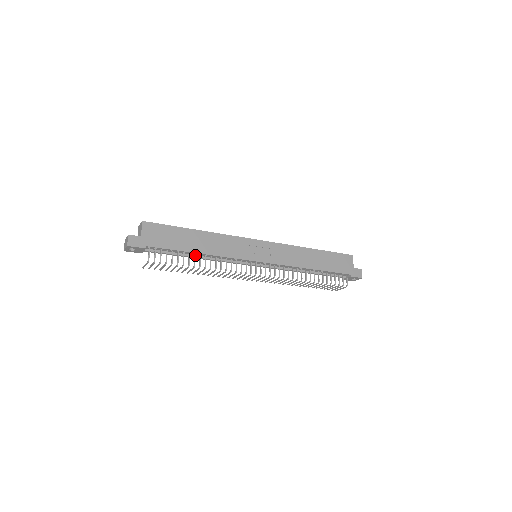
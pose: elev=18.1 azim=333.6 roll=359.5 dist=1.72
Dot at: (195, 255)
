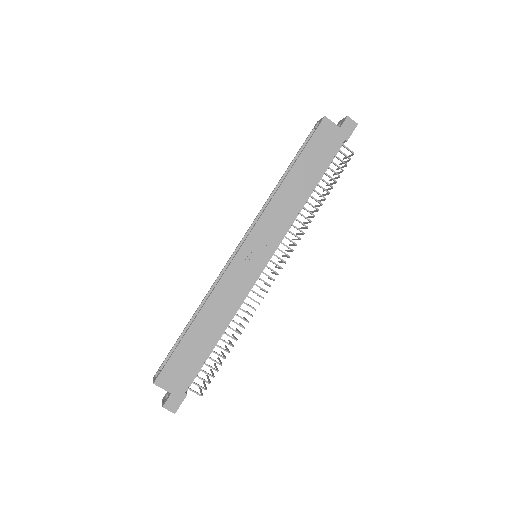
Dot at: (220, 339)
